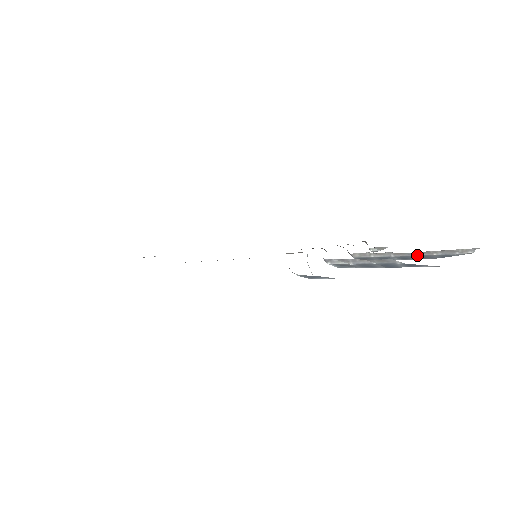
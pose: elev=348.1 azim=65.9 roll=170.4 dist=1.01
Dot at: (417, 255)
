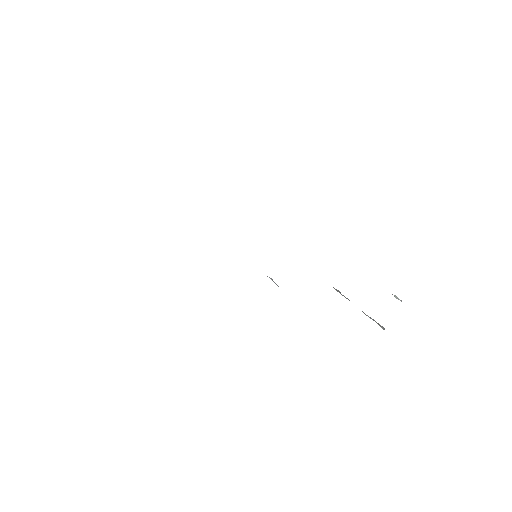
Dot at: occluded
